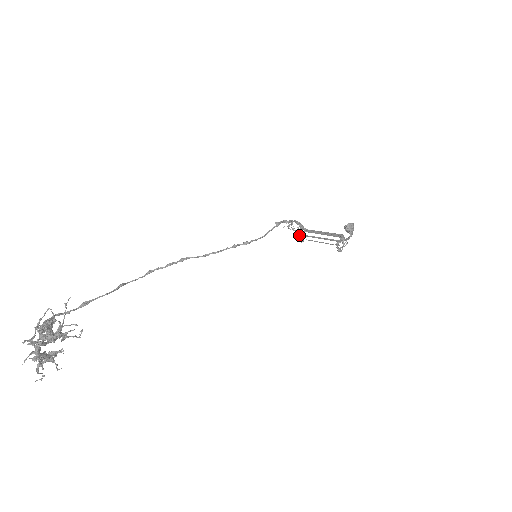
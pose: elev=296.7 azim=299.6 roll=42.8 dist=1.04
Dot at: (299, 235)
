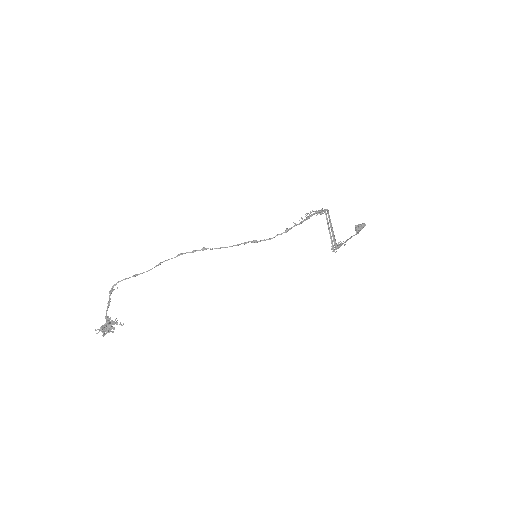
Dot at: occluded
